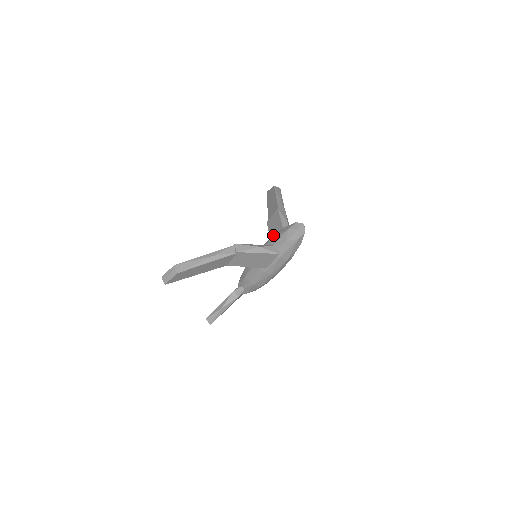
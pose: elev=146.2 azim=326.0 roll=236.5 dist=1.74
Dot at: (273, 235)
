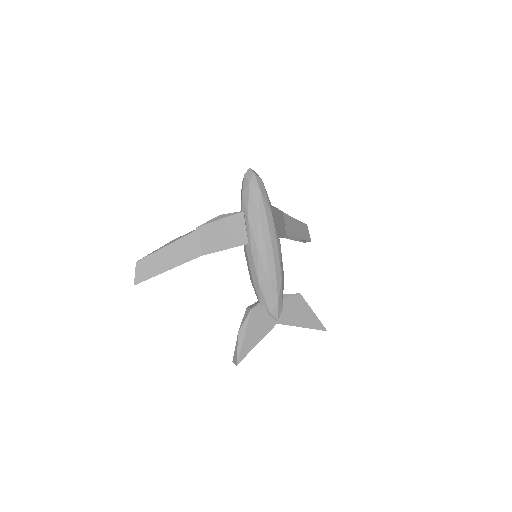
Dot at: occluded
